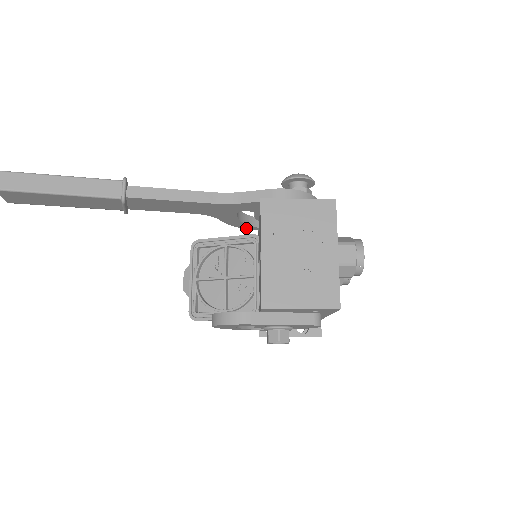
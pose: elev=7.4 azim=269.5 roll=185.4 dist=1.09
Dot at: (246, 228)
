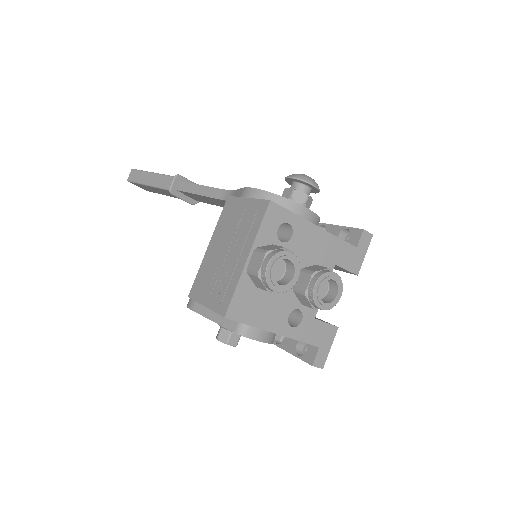
Dot at: occluded
